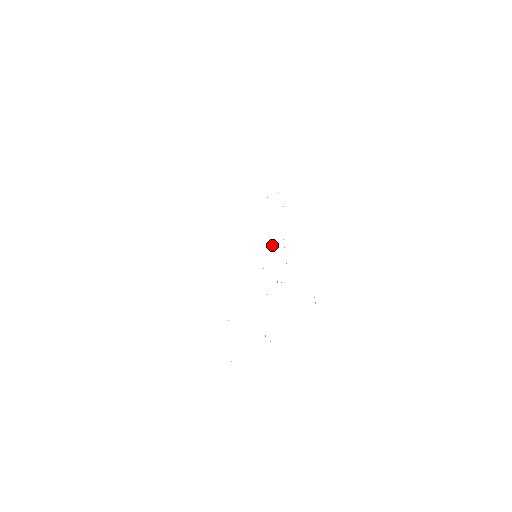
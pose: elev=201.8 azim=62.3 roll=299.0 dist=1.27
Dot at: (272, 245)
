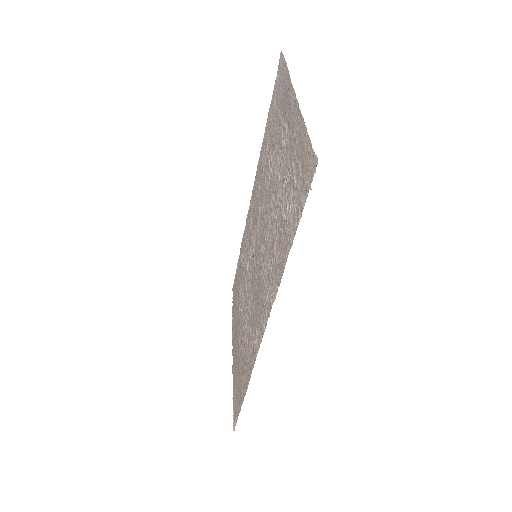
Dot at: (246, 288)
